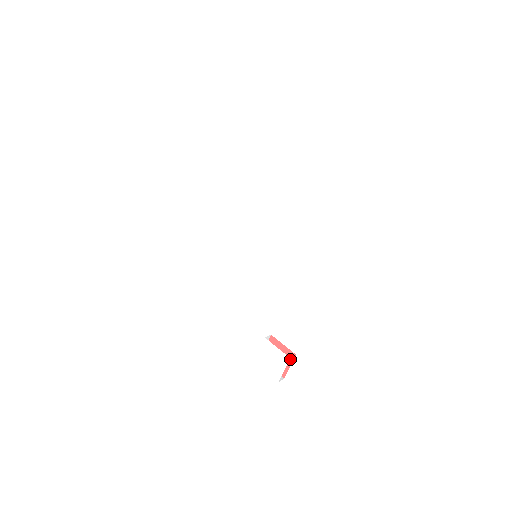
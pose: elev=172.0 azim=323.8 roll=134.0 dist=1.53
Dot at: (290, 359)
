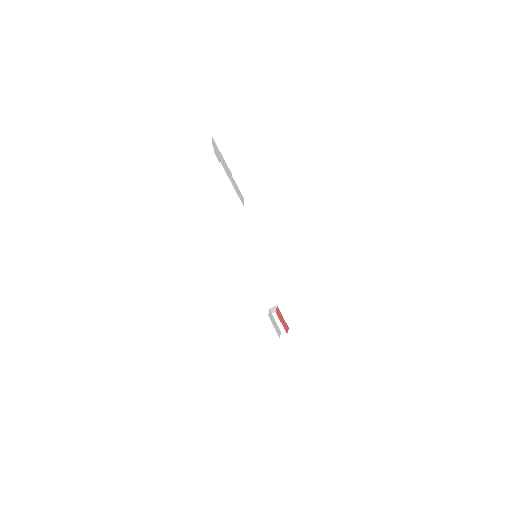
Dot at: (287, 328)
